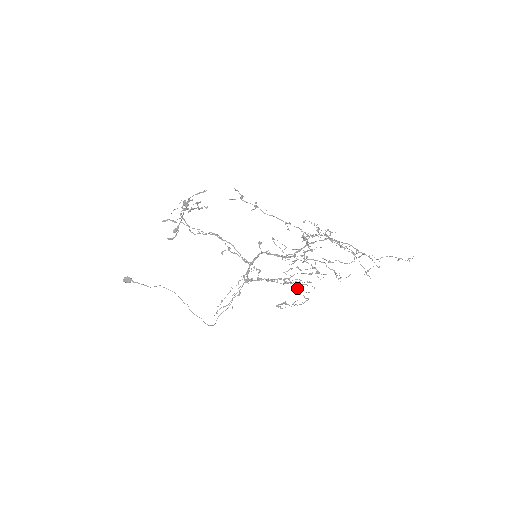
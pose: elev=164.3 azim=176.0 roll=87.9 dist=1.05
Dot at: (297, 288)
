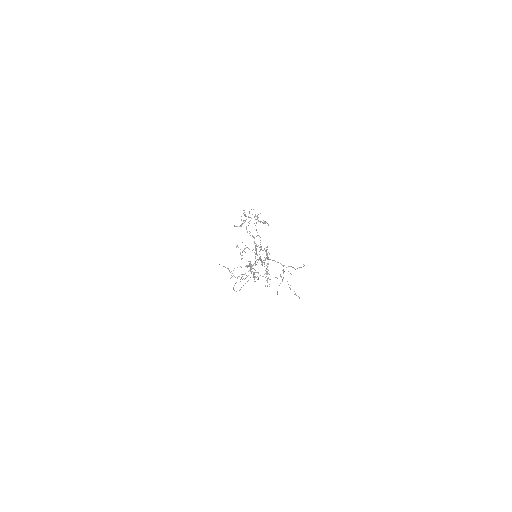
Dot at: (248, 275)
